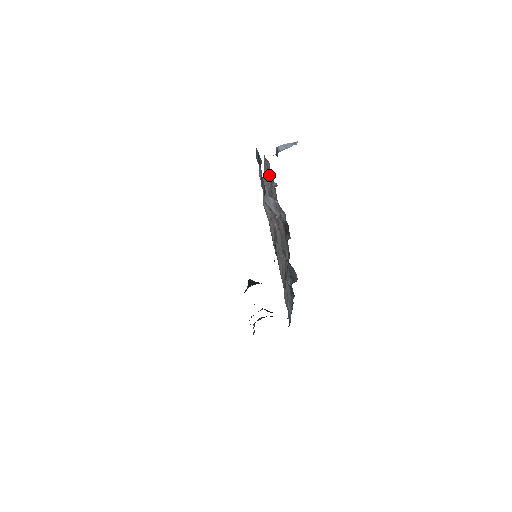
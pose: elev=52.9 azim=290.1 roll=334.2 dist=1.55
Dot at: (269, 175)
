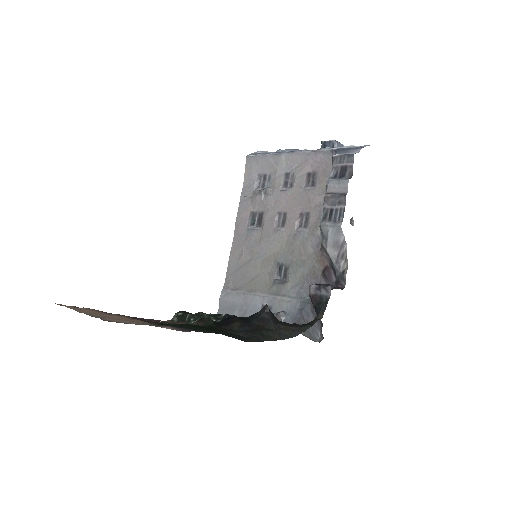
Dot at: (316, 170)
